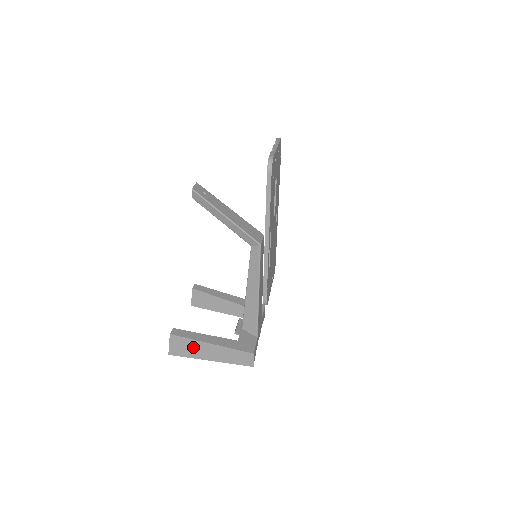
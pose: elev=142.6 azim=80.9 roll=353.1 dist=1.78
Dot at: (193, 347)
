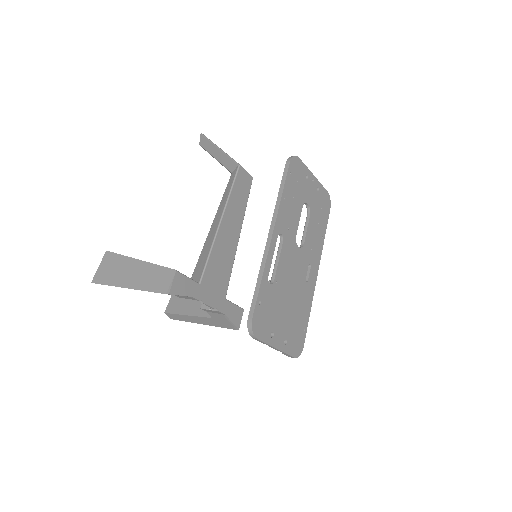
Dot at: (119, 267)
